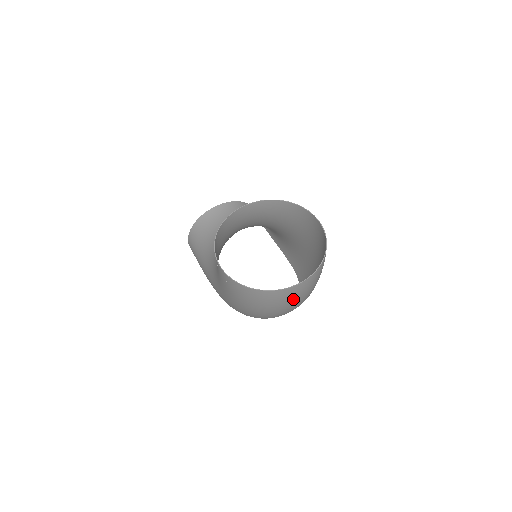
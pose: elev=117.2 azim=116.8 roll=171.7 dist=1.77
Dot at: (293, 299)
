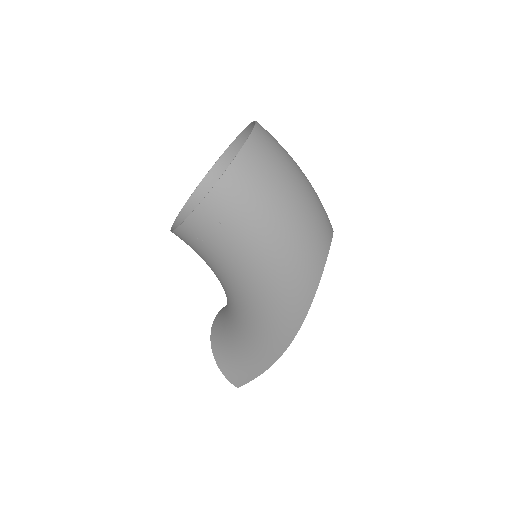
Dot at: (278, 162)
